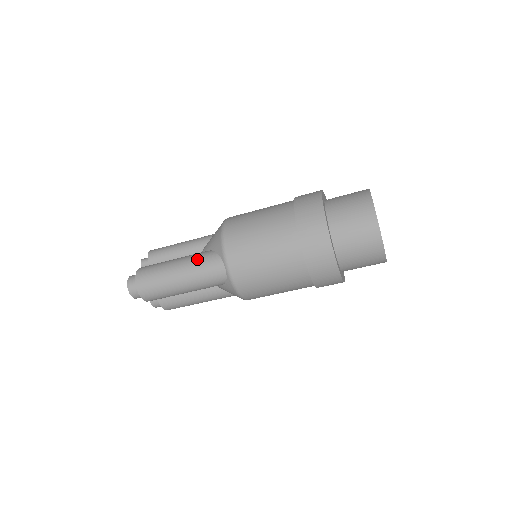
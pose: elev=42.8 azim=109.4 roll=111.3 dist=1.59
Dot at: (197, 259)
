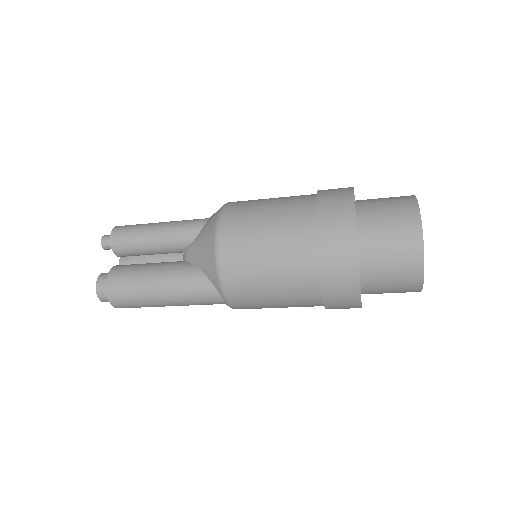
Dot at: (186, 286)
